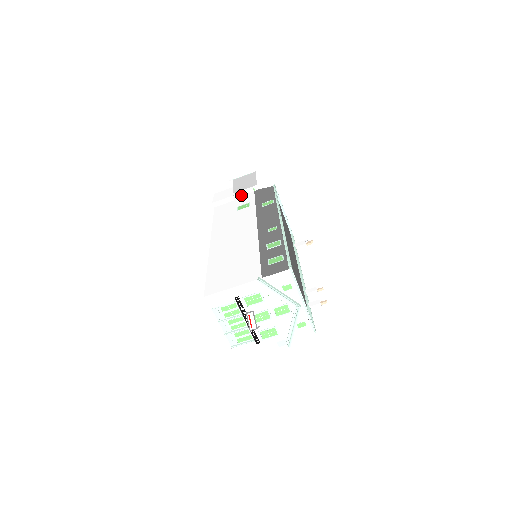
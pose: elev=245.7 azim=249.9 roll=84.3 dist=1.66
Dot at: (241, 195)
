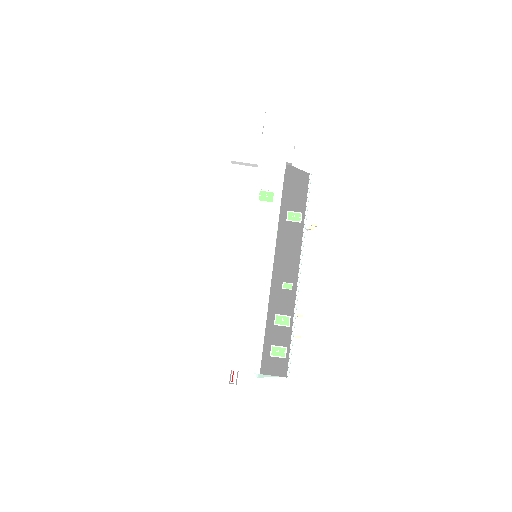
Dot at: (268, 162)
